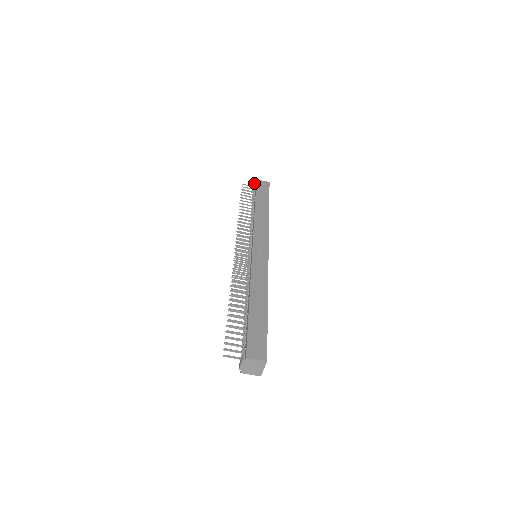
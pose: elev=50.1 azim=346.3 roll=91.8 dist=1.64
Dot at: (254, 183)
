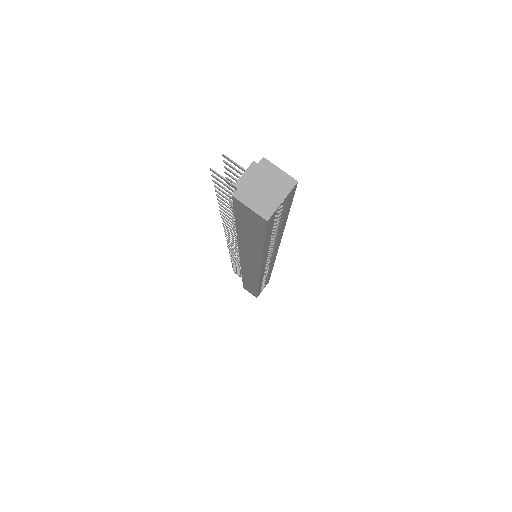
Dot at: occluded
